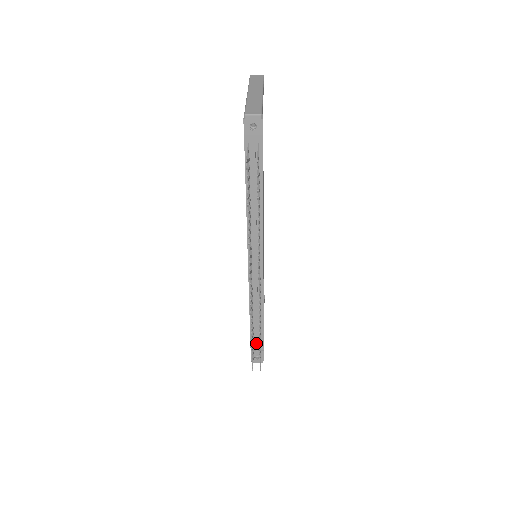
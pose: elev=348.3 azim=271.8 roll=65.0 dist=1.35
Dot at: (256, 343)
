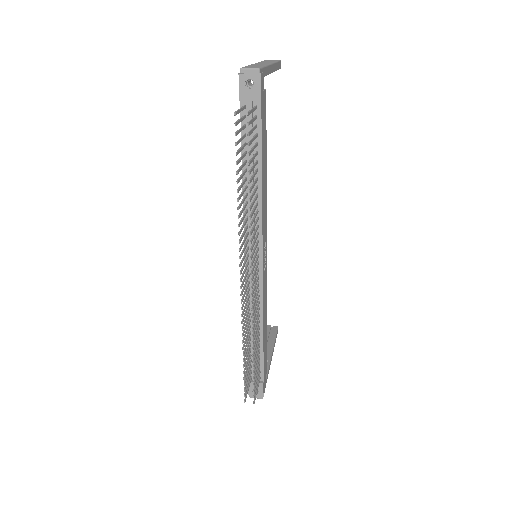
Dot at: occluded
